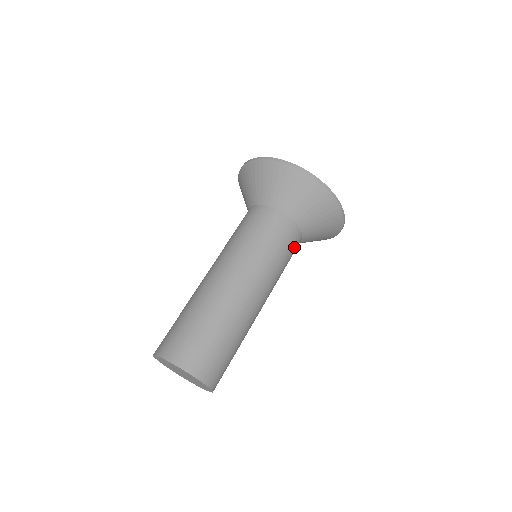
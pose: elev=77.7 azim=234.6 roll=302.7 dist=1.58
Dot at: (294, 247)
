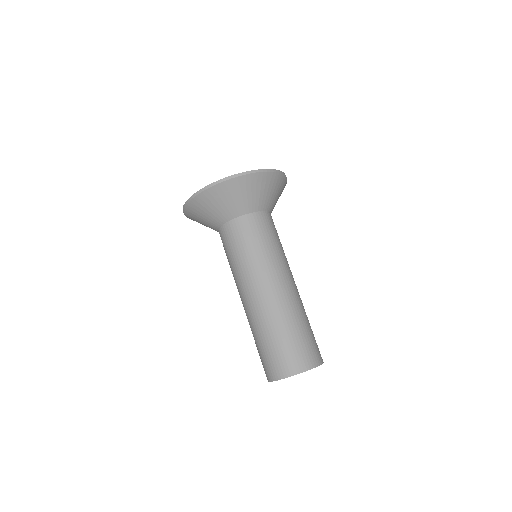
Dot at: (269, 225)
